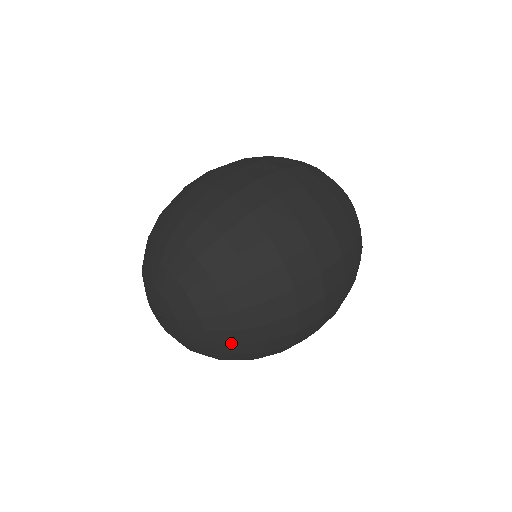
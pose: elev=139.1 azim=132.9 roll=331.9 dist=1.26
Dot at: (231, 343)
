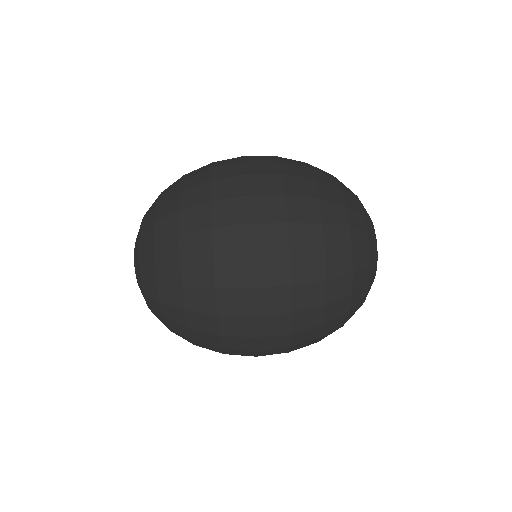
Dot at: (163, 322)
